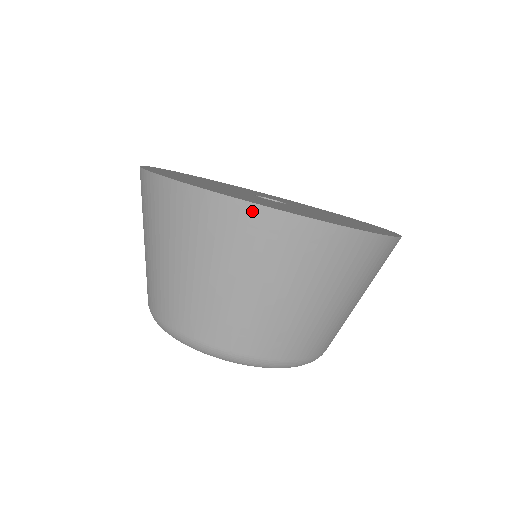
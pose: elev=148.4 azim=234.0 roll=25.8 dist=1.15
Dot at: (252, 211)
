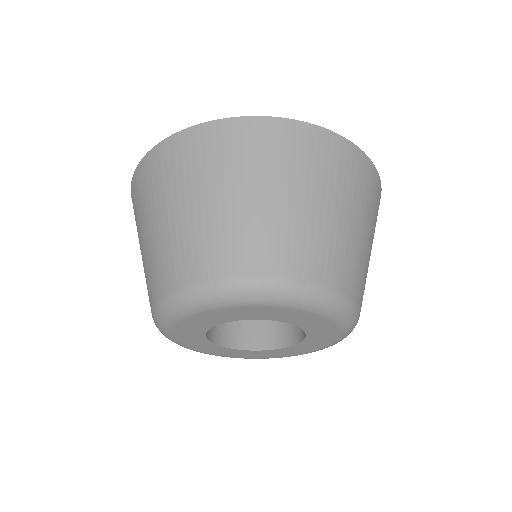
Dot at: (365, 160)
